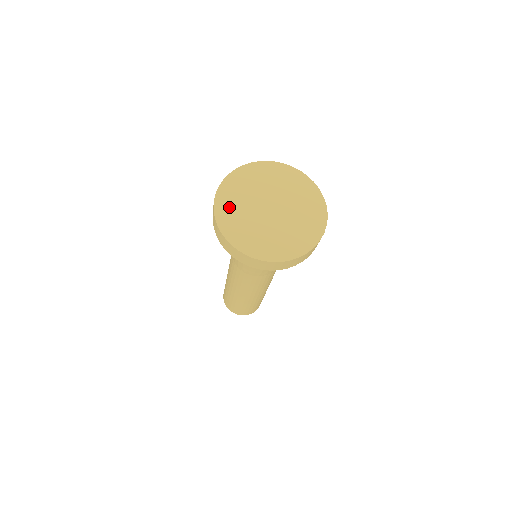
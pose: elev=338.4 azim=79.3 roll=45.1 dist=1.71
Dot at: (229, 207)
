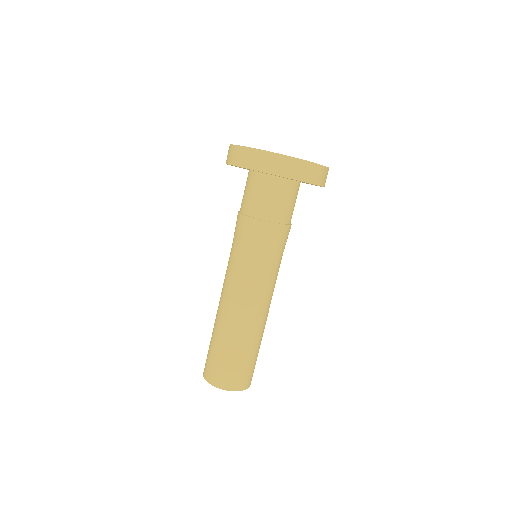
Dot at: occluded
